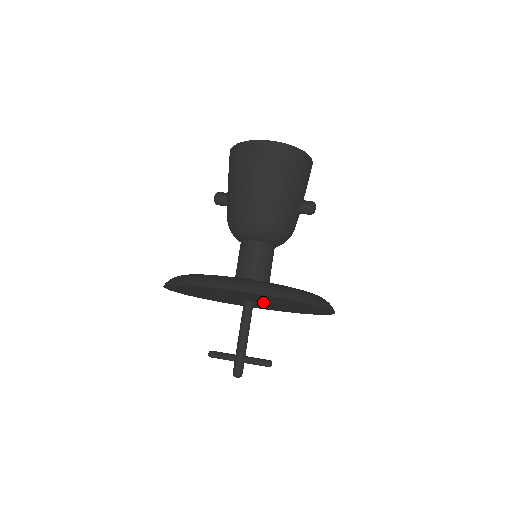
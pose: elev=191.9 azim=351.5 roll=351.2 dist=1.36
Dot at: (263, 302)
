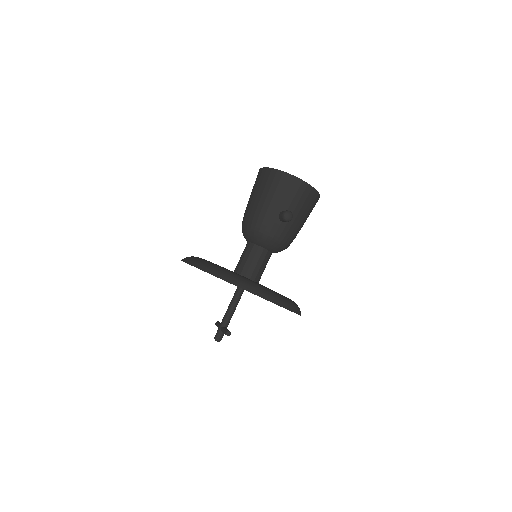
Dot at: occluded
